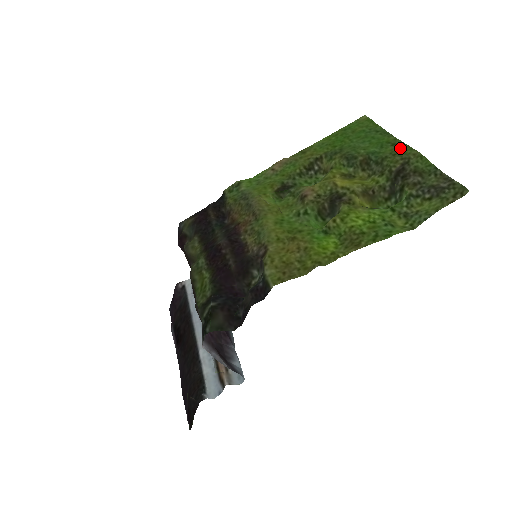
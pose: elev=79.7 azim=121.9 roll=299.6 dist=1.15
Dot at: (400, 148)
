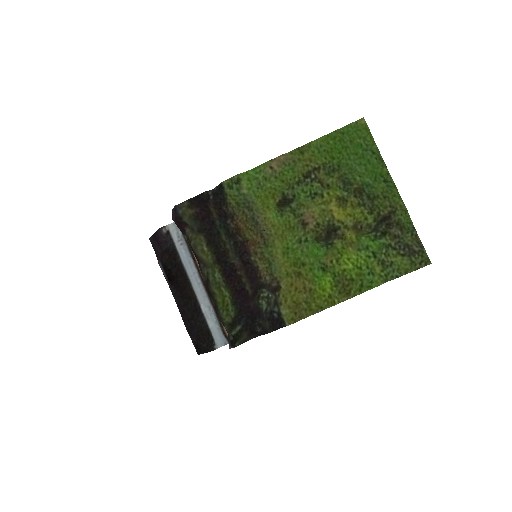
Dot at: (391, 191)
